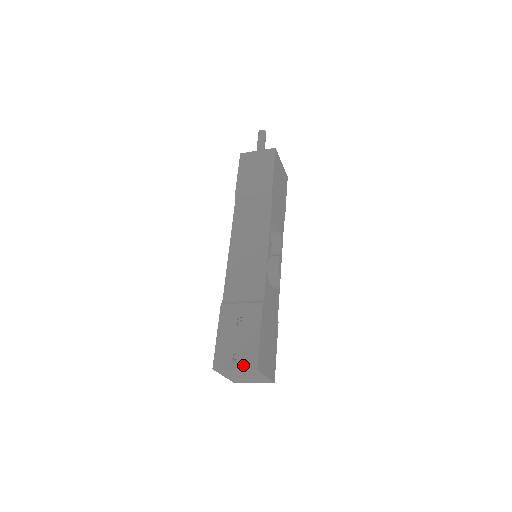
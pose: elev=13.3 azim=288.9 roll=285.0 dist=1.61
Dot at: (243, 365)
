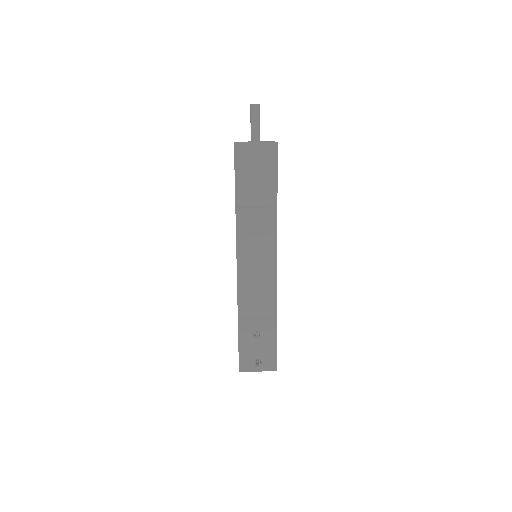
Dot at: (265, 369)
